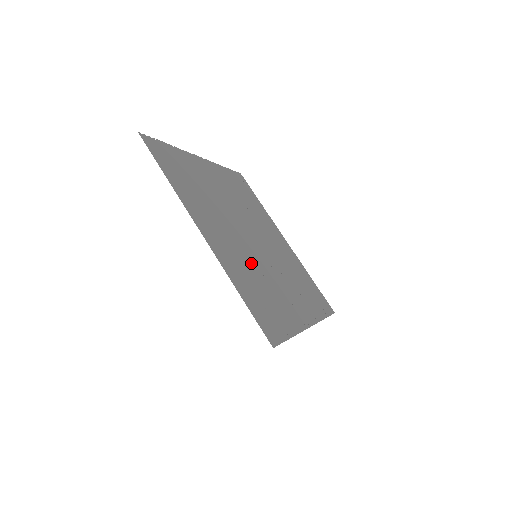
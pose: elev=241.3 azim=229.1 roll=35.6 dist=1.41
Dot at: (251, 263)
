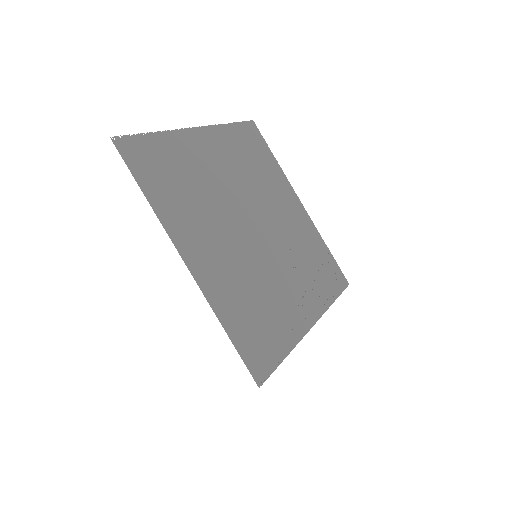
Dot at: (248, 272)
